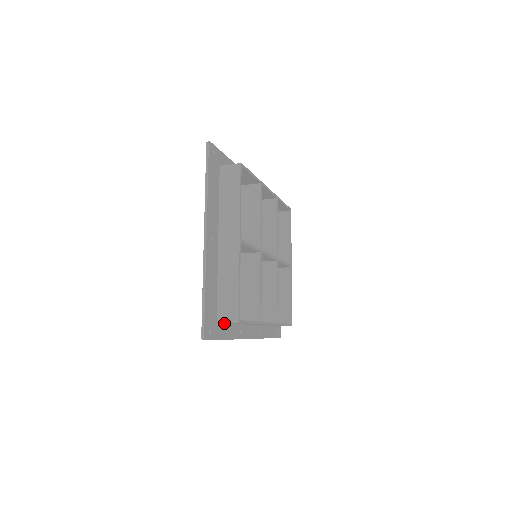
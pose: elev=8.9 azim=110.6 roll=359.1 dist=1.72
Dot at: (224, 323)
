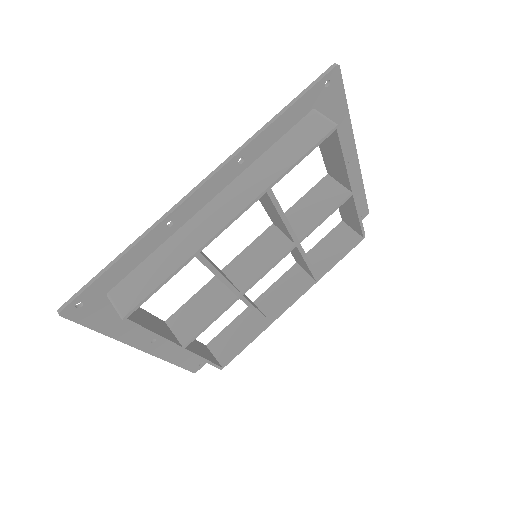
Dot at: (221, 340)
